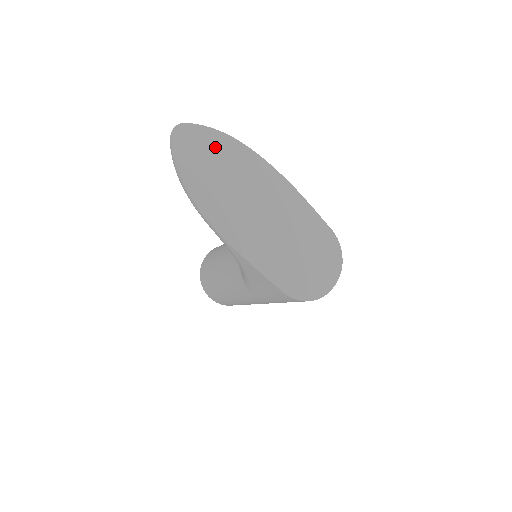
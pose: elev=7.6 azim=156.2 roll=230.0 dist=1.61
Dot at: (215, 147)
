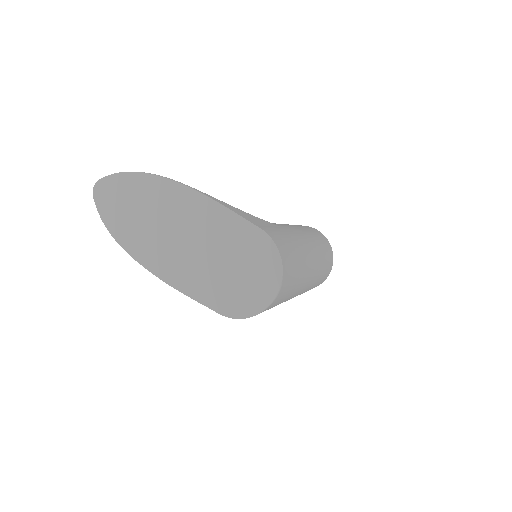
Dot at: (127, 190)
